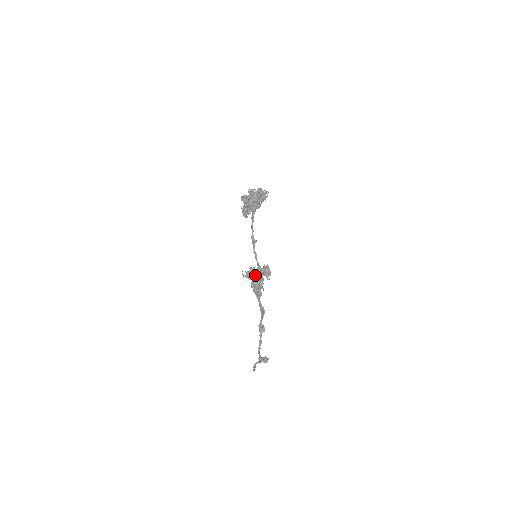
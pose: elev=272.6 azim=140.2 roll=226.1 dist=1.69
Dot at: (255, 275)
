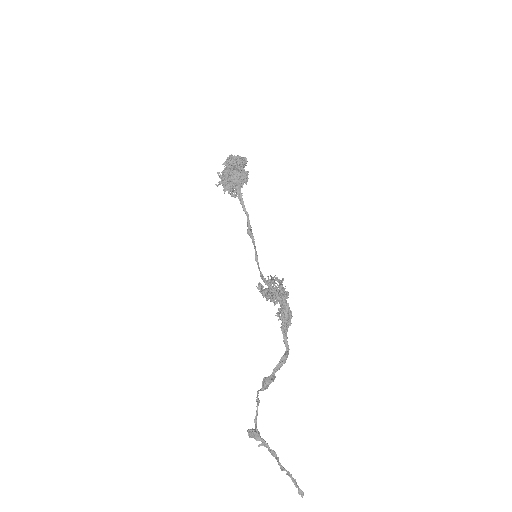
Dot at: (265, 290)
